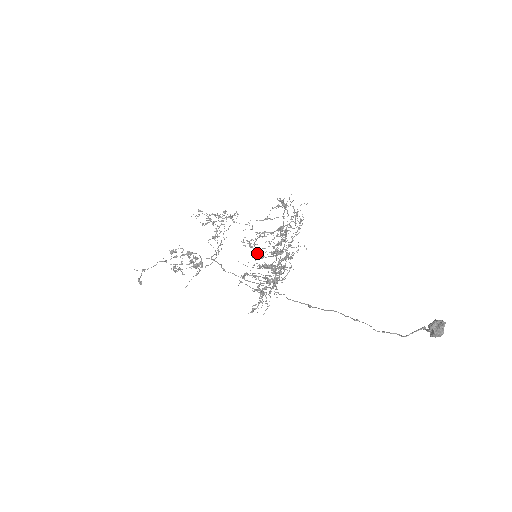
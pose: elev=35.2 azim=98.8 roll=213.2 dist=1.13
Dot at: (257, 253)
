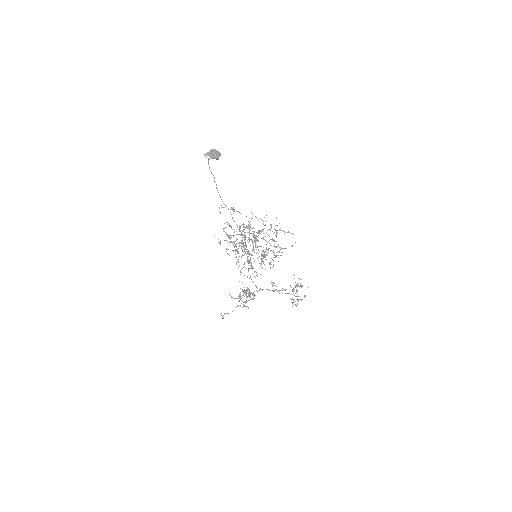
Dot at: occluded
